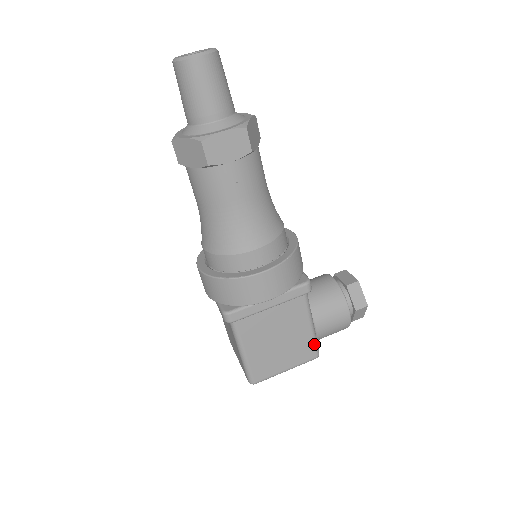
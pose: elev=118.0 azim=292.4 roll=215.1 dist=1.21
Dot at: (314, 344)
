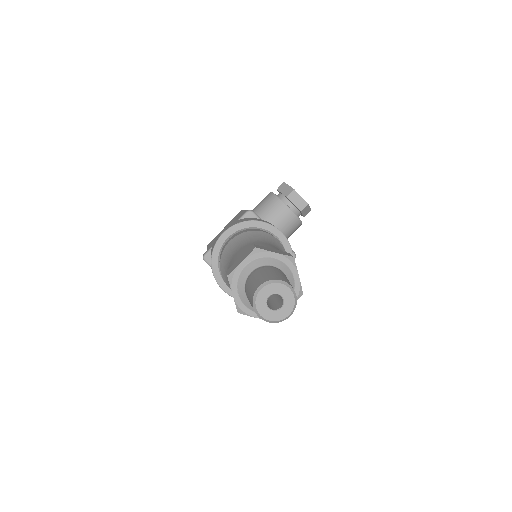
Dot at: occluded
